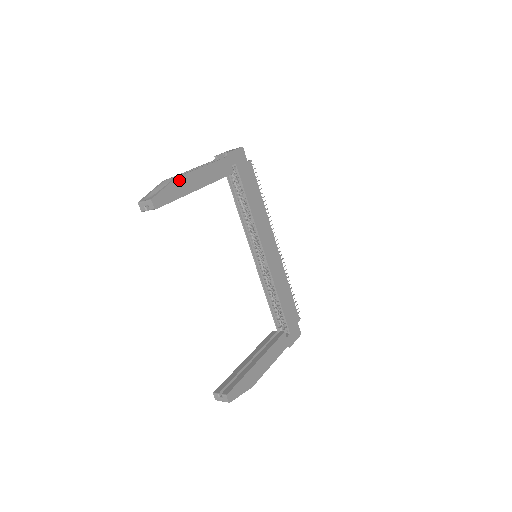
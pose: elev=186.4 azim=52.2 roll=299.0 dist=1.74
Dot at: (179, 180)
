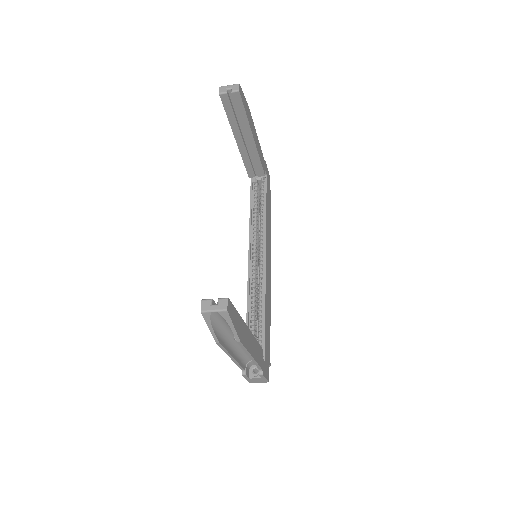
Dot at: (249, 112)
